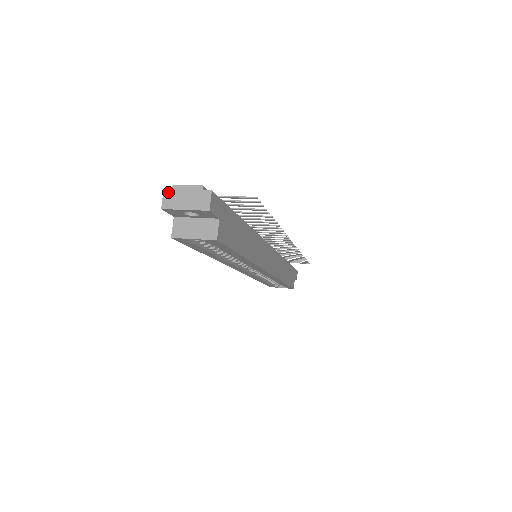
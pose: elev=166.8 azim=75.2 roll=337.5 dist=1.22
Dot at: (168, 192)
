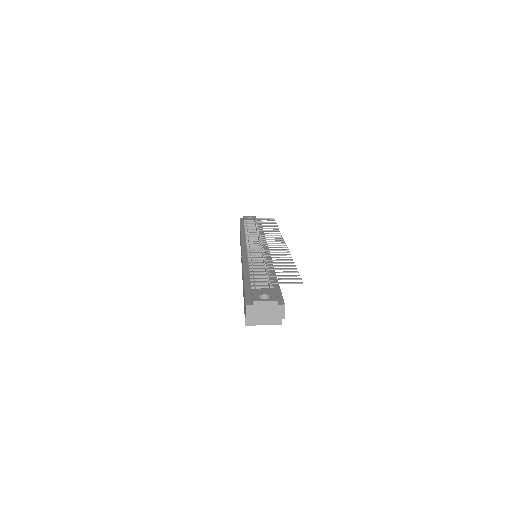
Dot at: (250, 307)
